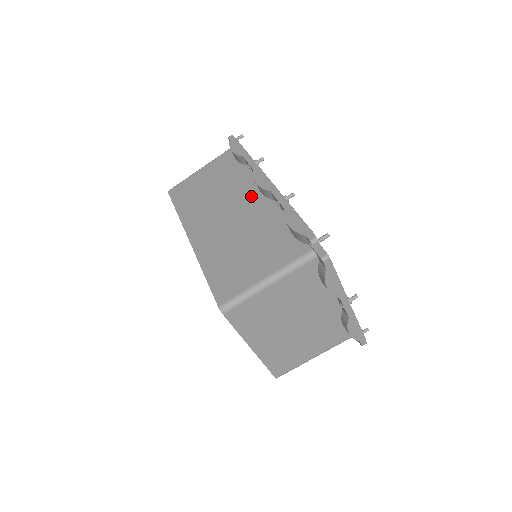
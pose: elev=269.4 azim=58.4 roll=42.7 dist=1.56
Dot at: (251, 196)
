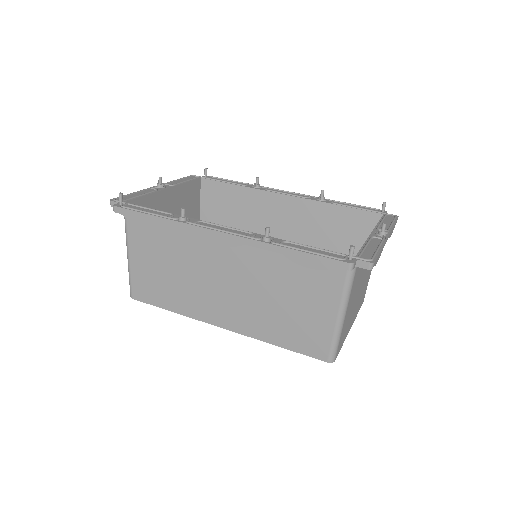
Dot at: (222, 252)
